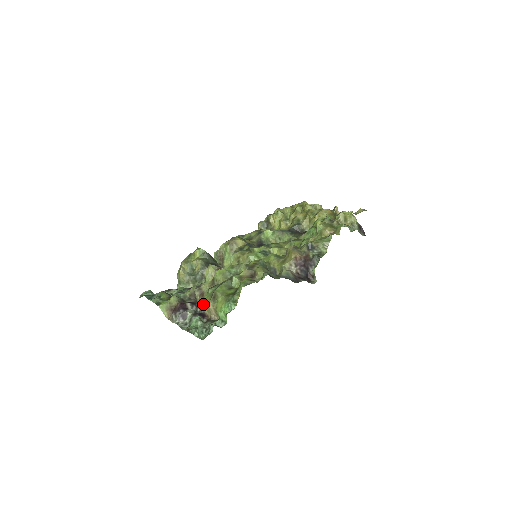
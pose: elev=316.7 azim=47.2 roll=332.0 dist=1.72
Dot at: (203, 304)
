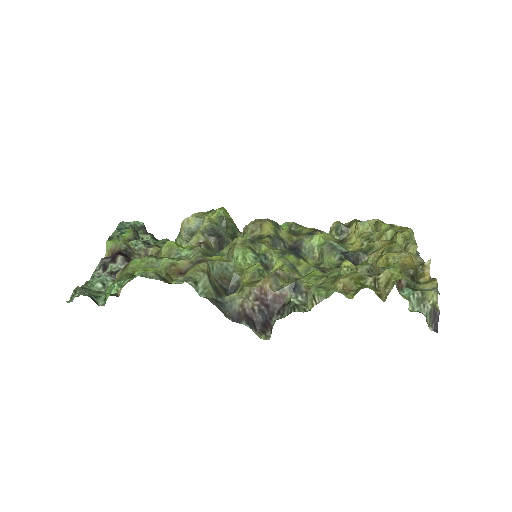
Dot at: occluded
